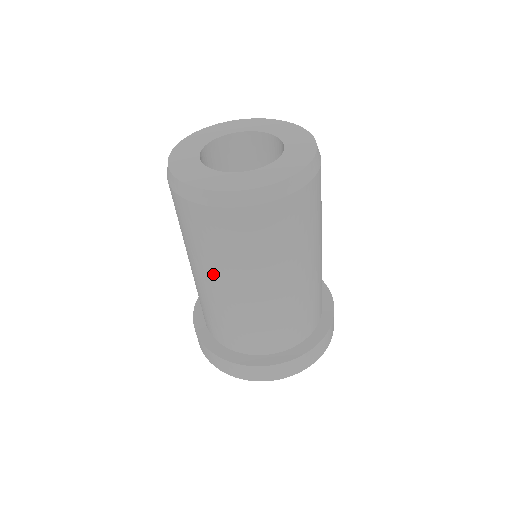
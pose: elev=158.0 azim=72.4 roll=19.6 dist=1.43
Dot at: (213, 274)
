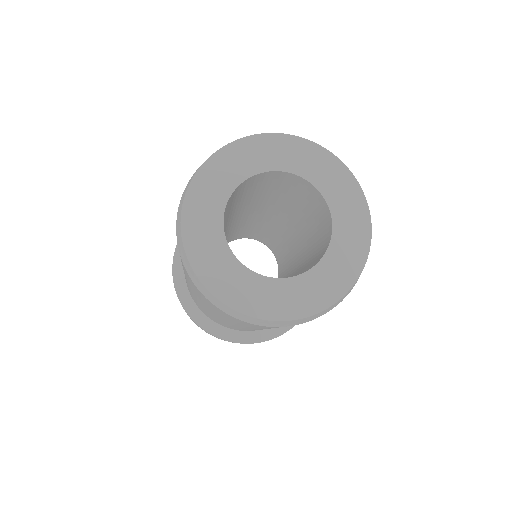
Dot at: occluded
